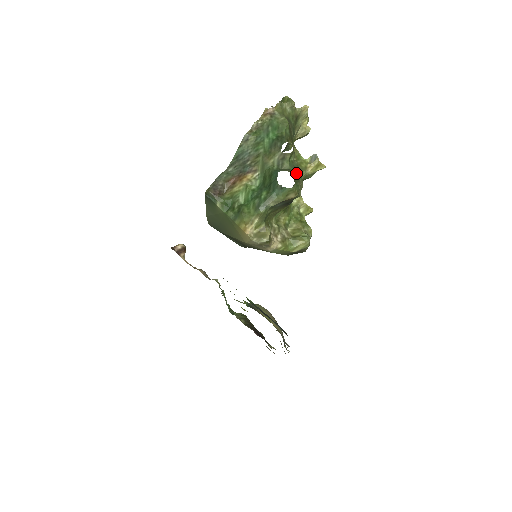
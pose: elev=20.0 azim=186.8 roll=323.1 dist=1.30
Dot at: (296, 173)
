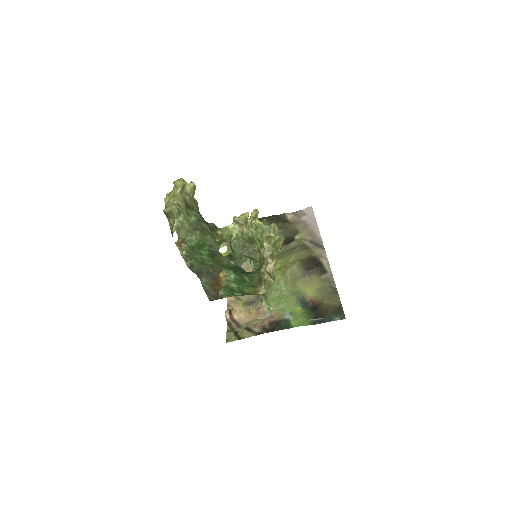
Dot at: (246, 250)
